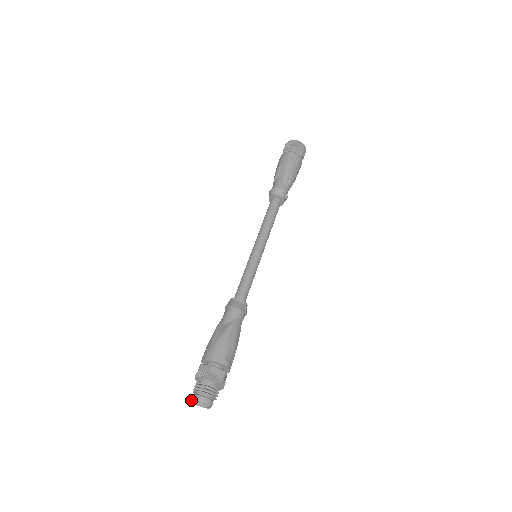
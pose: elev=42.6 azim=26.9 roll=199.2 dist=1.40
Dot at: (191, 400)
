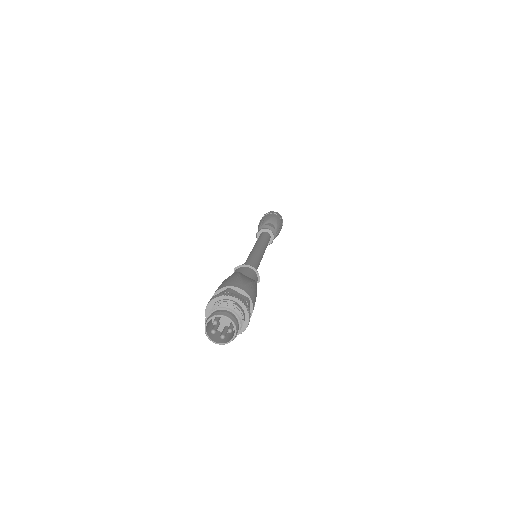
Dot at: (215, 314)
